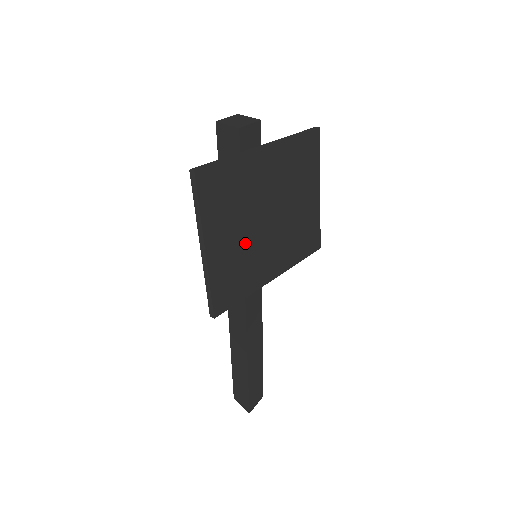
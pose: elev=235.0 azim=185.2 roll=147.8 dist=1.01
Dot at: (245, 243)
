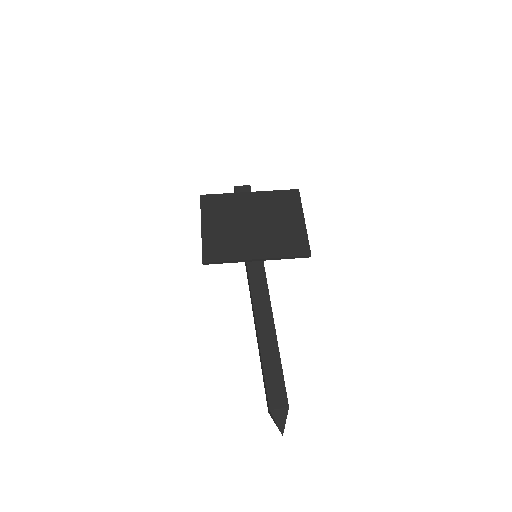
Dot at: (231, 232)
